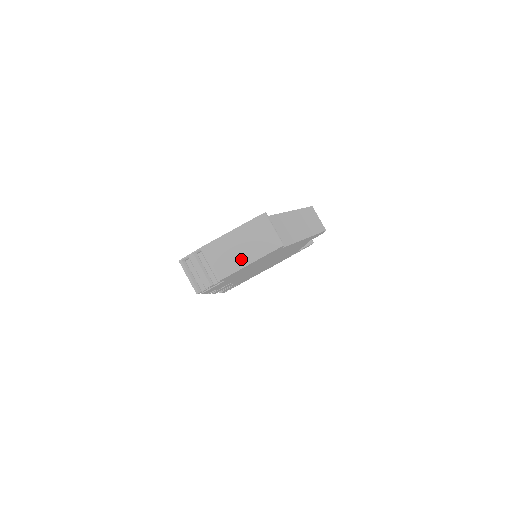
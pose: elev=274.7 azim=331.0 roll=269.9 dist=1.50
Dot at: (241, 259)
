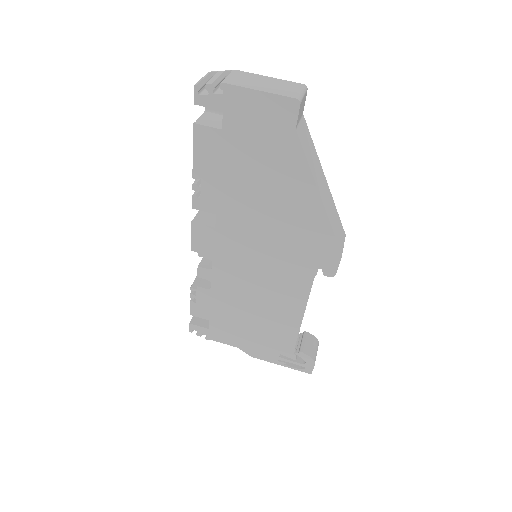
Dot at: (256, 86)
